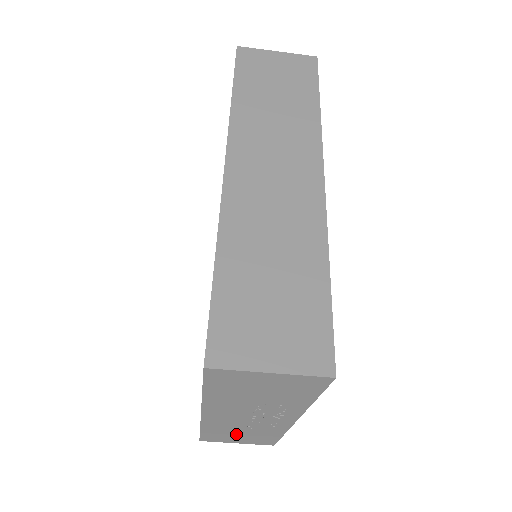
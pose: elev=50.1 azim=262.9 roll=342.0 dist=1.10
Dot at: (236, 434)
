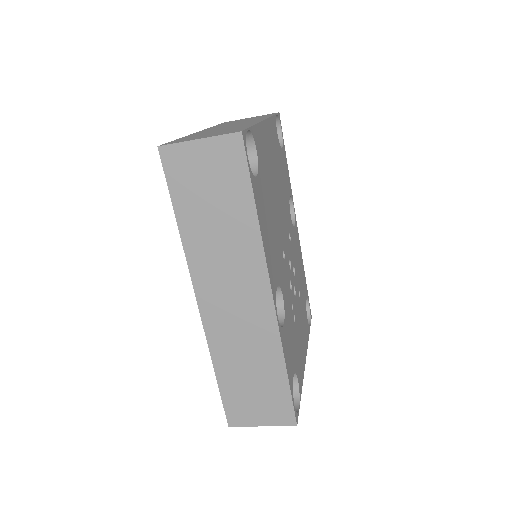
Dot at: occluded
